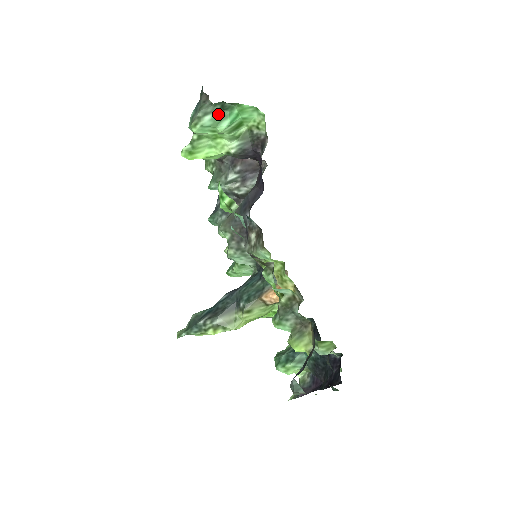
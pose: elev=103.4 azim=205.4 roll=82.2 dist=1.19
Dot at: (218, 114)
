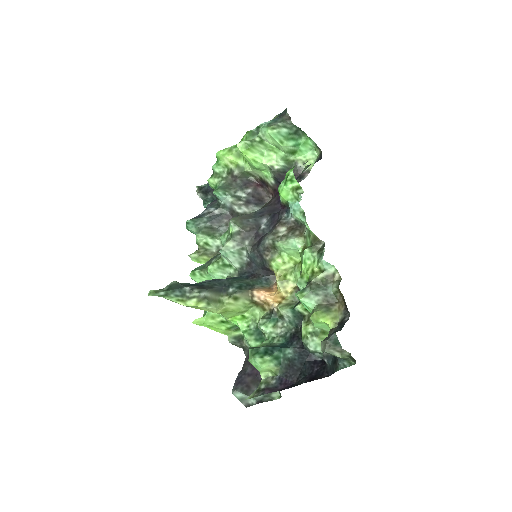
Dot at: (292, 133)
